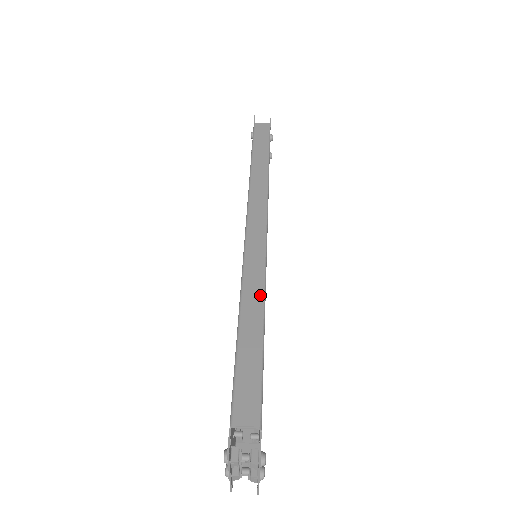
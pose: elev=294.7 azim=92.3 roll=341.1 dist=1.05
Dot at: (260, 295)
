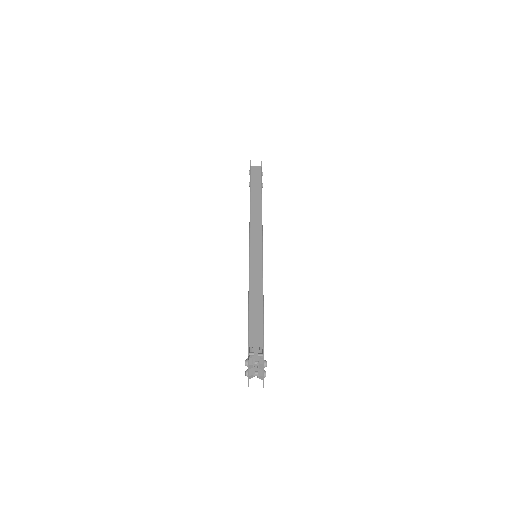
Dot at: (260, 279)
